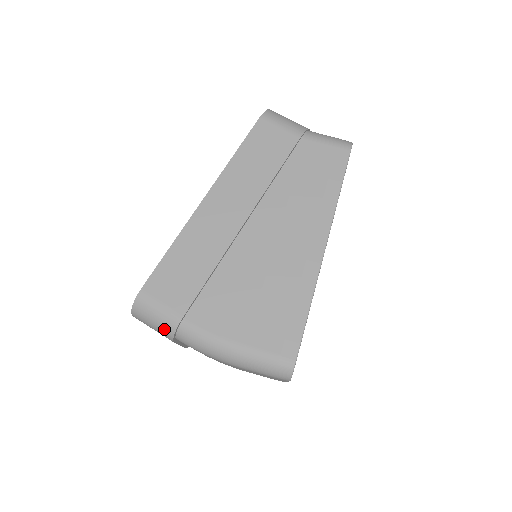
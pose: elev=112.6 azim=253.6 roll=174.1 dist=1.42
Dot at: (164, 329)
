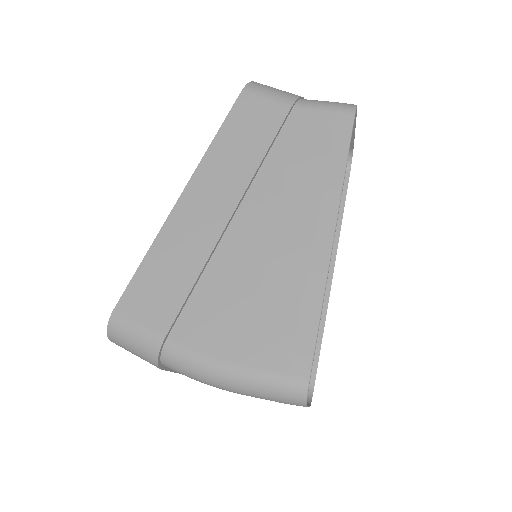
Dot at: (145, 354)
